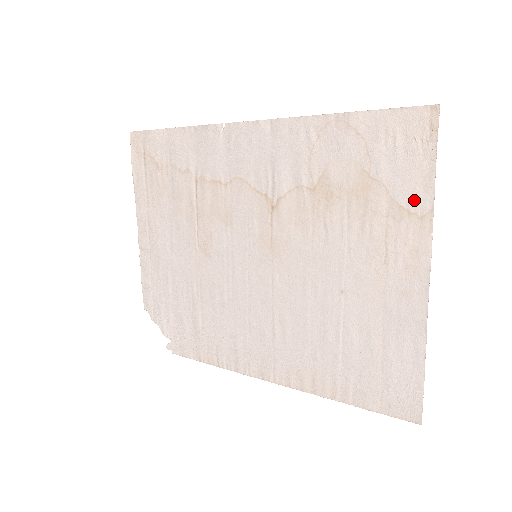
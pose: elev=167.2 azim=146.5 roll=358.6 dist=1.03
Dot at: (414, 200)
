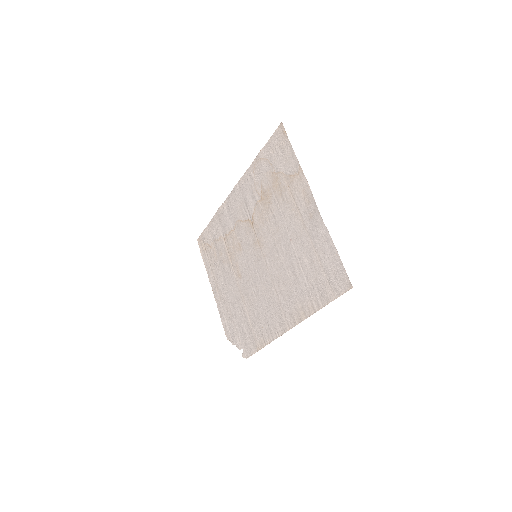
Dot at: (293, 168)
